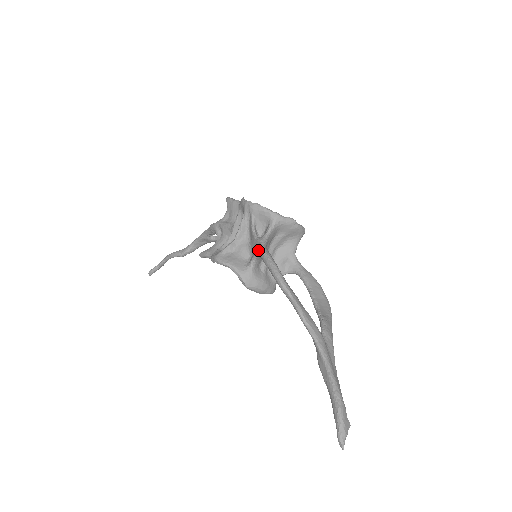
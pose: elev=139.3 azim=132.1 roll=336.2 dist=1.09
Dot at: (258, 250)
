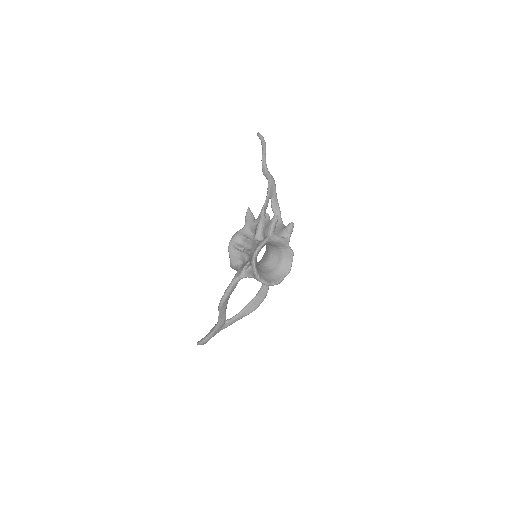
Dot at: (233, 279)
